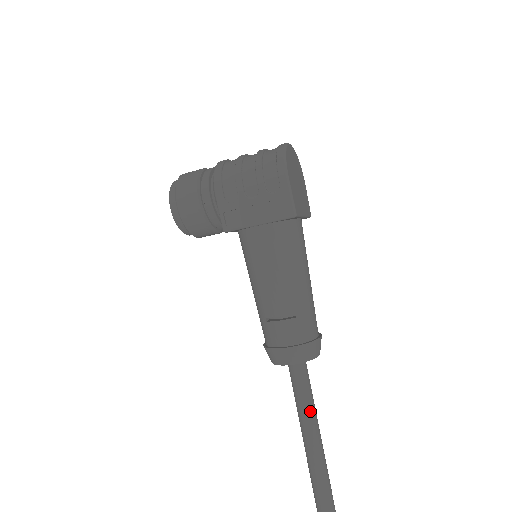
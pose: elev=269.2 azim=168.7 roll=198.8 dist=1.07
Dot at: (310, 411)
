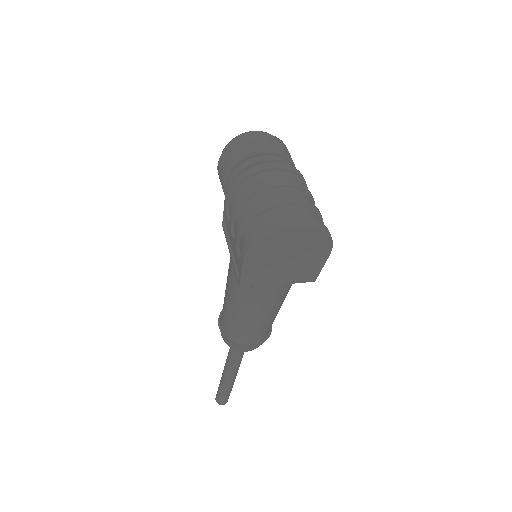
Dot at: (231, 359)
